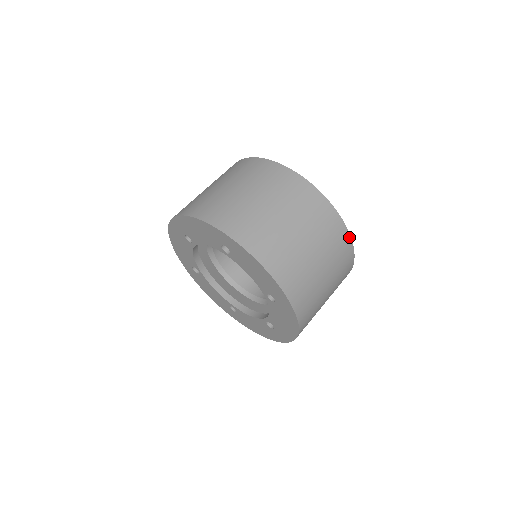
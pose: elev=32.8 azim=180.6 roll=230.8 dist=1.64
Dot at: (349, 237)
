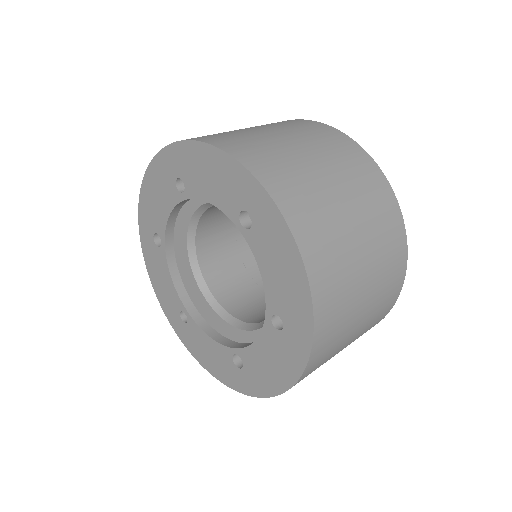
Dot at: (402, 283)
